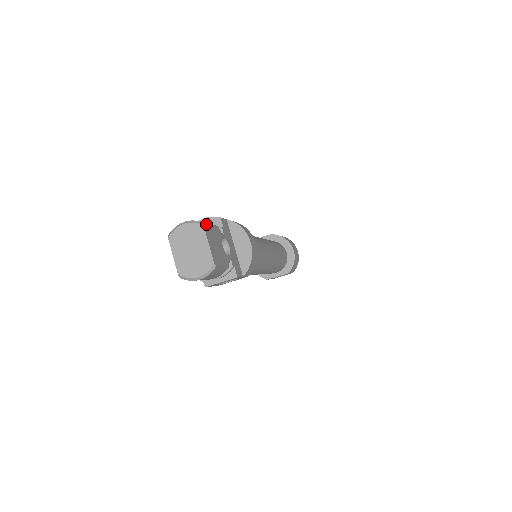
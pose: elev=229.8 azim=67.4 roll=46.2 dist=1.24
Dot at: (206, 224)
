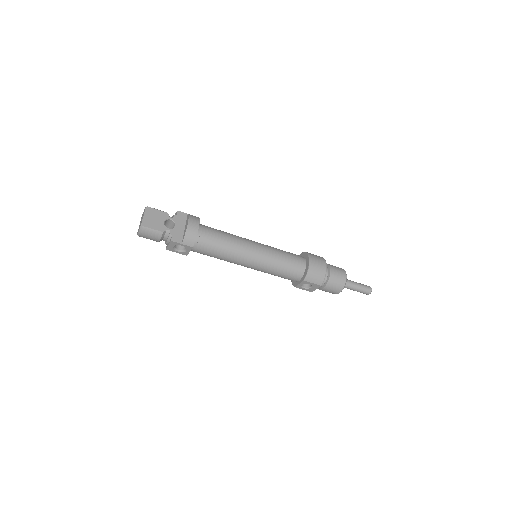
Dot at: (150, 208)
